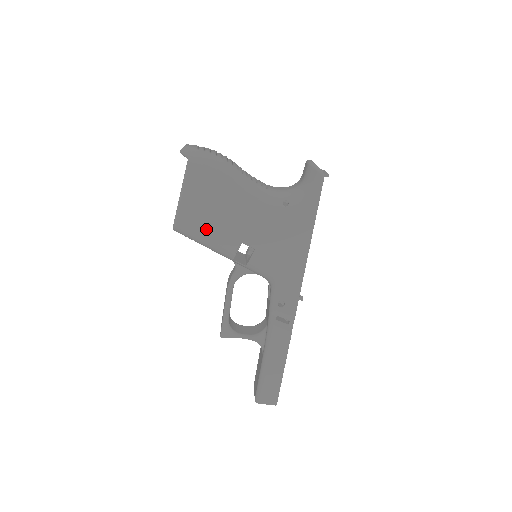
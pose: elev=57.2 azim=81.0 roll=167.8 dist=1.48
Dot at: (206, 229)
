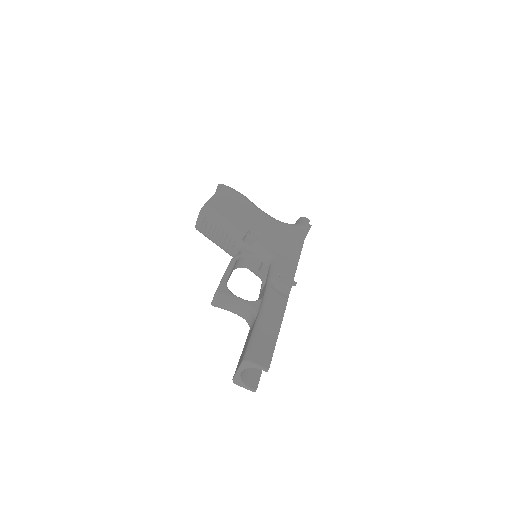
Dot at: (227, 215)
